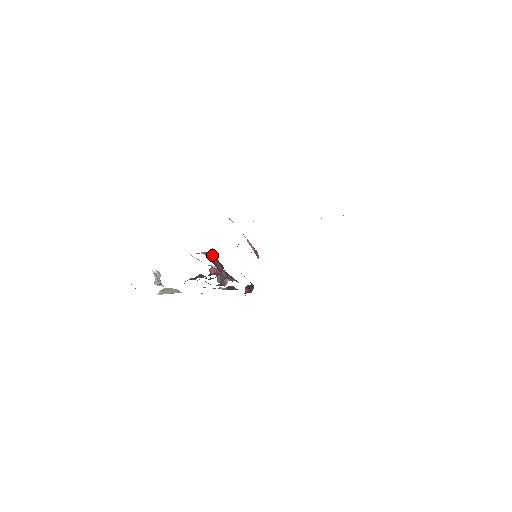
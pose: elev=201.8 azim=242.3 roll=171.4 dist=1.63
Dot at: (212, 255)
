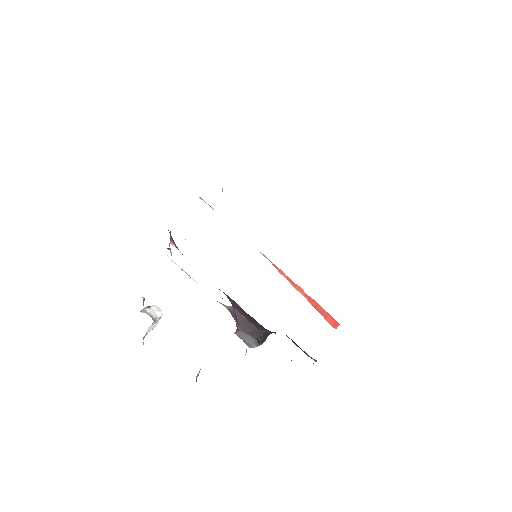
Dot at: (170, 233)
